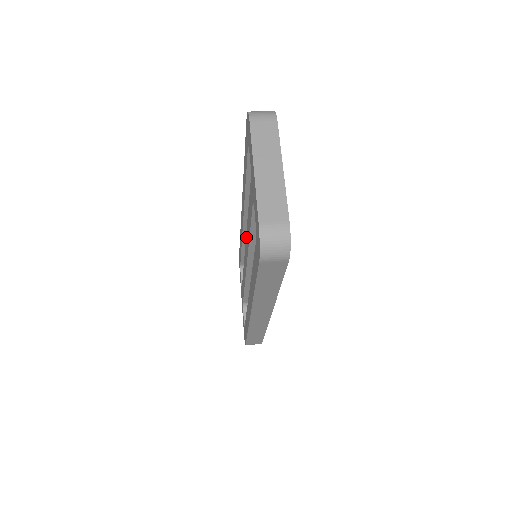
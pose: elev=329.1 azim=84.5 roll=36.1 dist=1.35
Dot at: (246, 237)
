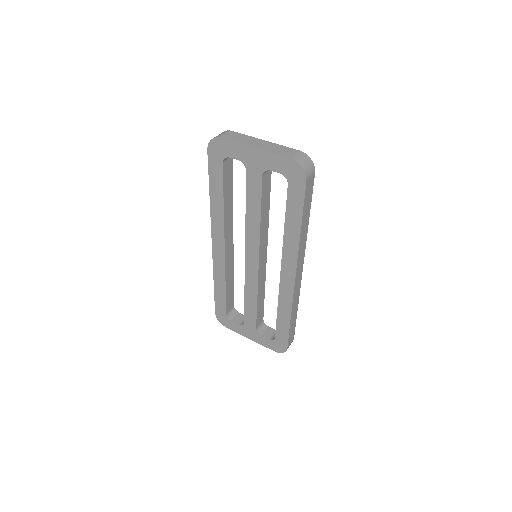
Dot at: (247, 240)
